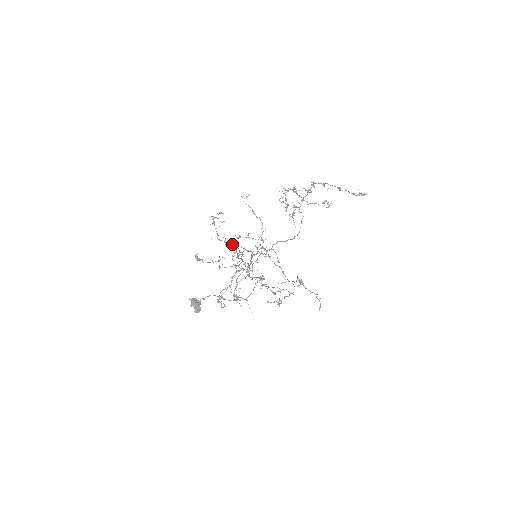
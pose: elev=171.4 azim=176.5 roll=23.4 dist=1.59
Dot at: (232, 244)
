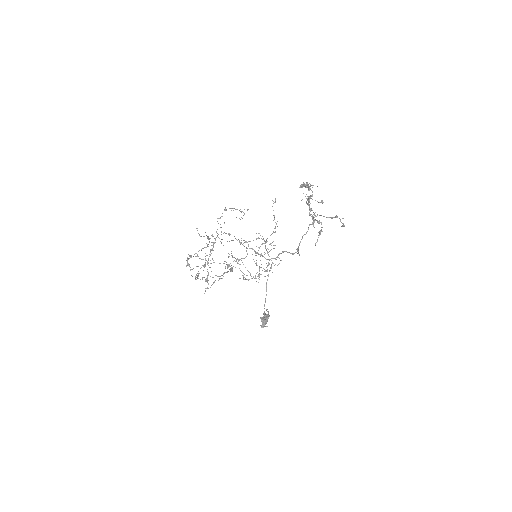
Dot at: occluded
